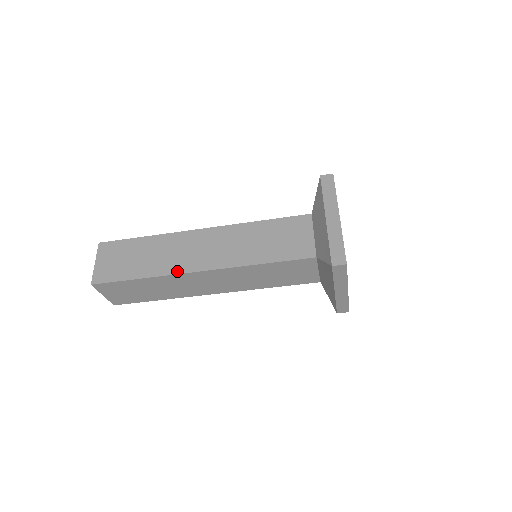
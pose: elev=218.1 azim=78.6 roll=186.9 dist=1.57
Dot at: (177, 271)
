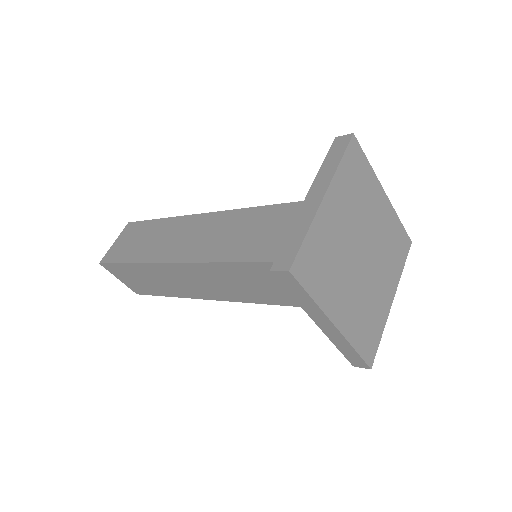
Dot at: (193, 297)
